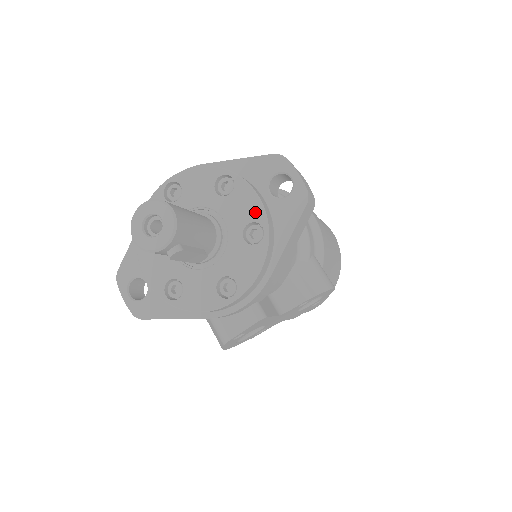
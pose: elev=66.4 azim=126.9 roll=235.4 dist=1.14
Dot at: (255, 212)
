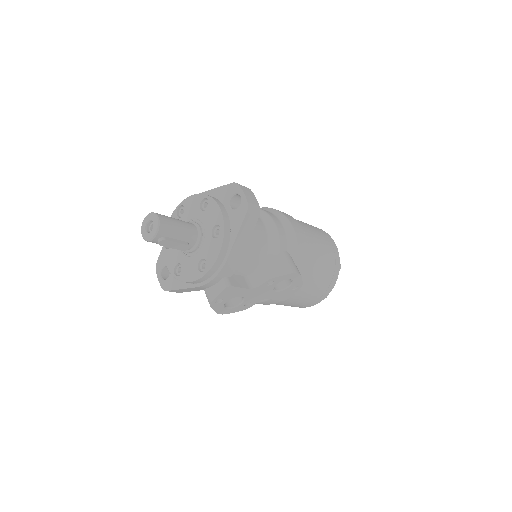
Dot at: (218, 219)
